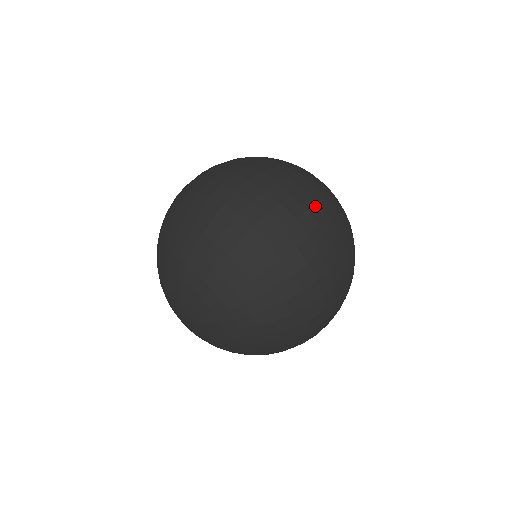
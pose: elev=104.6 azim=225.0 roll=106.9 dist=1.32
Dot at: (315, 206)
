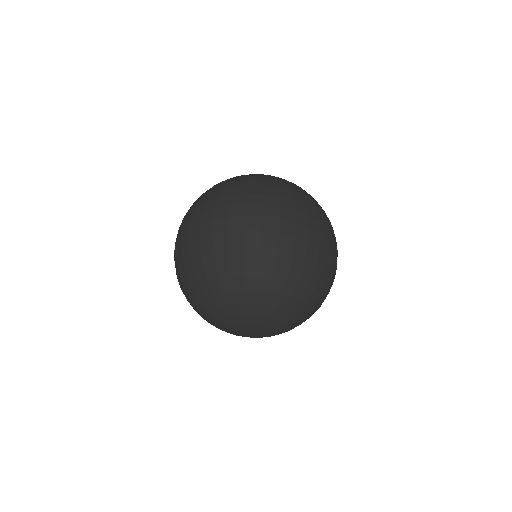
Dot at: (281, 200)
